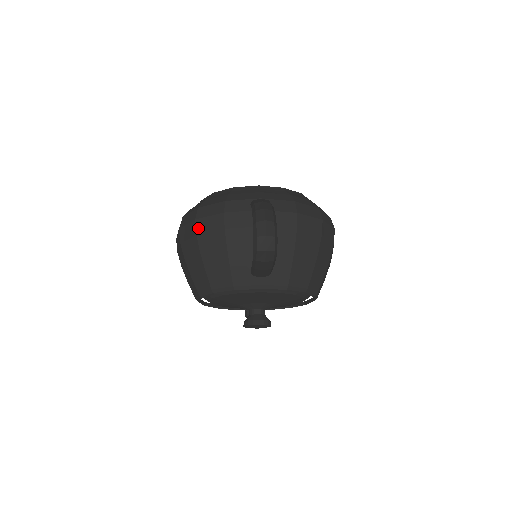
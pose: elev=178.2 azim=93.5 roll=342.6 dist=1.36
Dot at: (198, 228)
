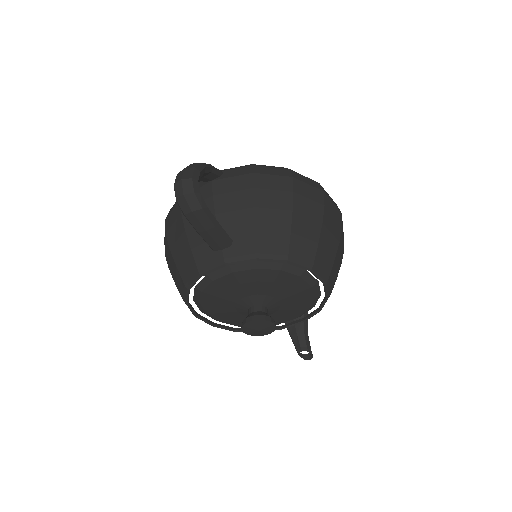
Dot at: (166, 227)
